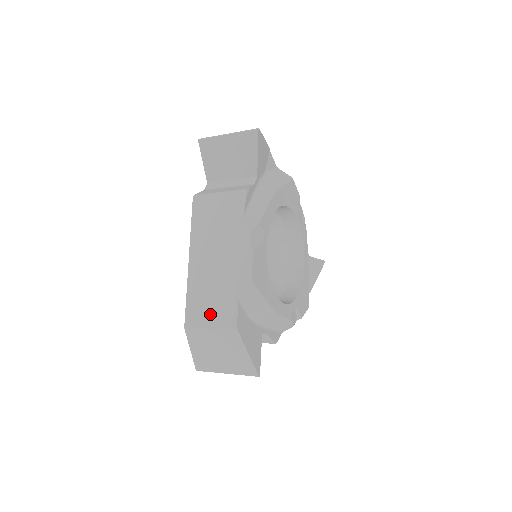
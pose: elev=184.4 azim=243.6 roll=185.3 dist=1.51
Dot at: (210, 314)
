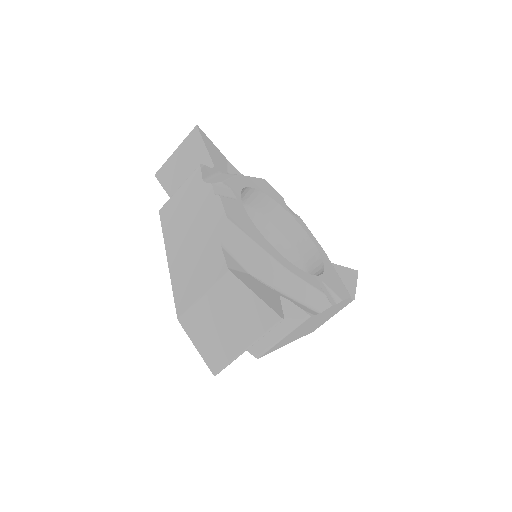
Dot at: (198, 282)
